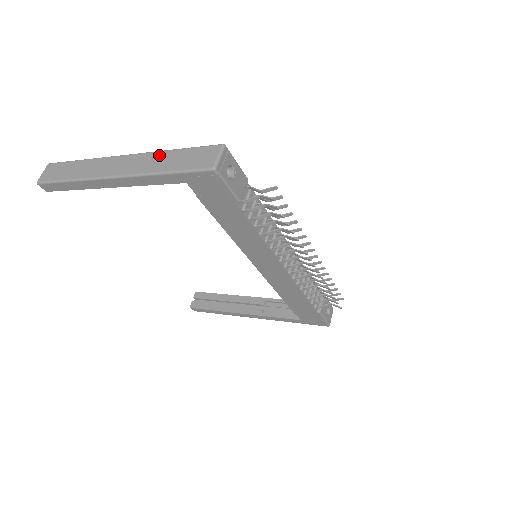
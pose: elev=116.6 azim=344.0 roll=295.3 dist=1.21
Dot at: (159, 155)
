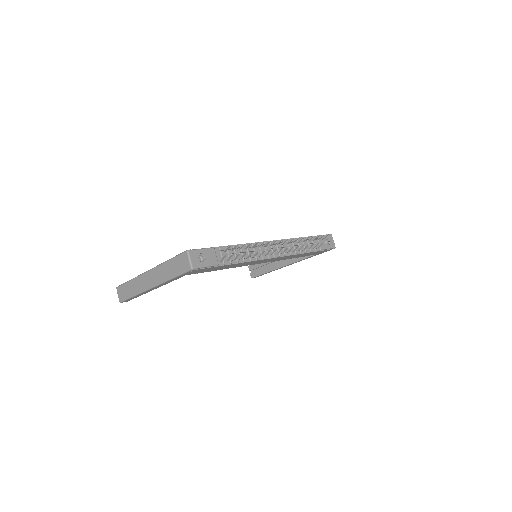
Dot at: (163, 267)
